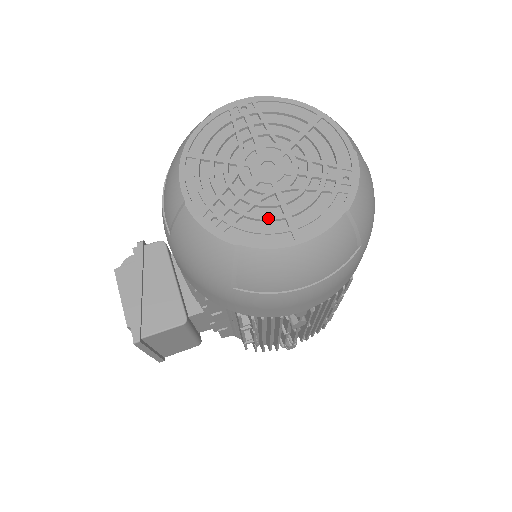
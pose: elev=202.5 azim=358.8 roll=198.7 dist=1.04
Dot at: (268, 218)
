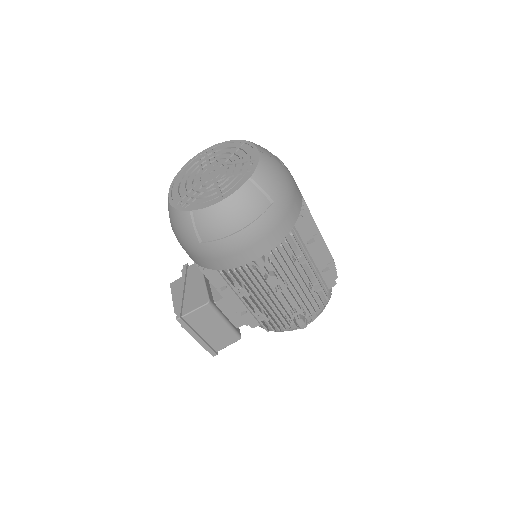
Dot at: (208, 195)
